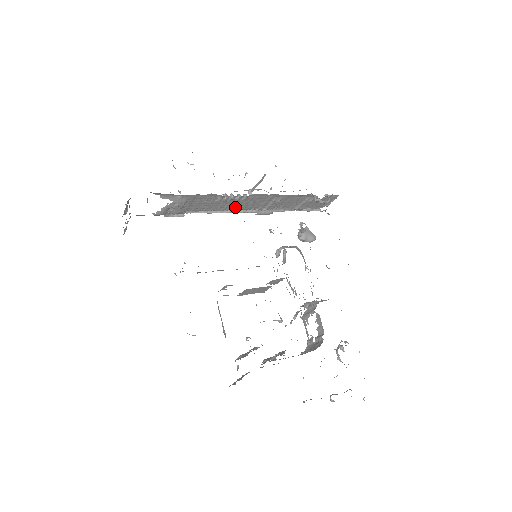
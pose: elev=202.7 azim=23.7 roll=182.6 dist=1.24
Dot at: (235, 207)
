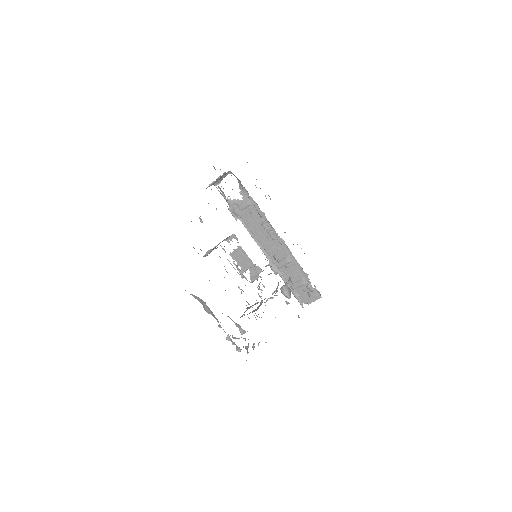
Dot at: (264, 243)
